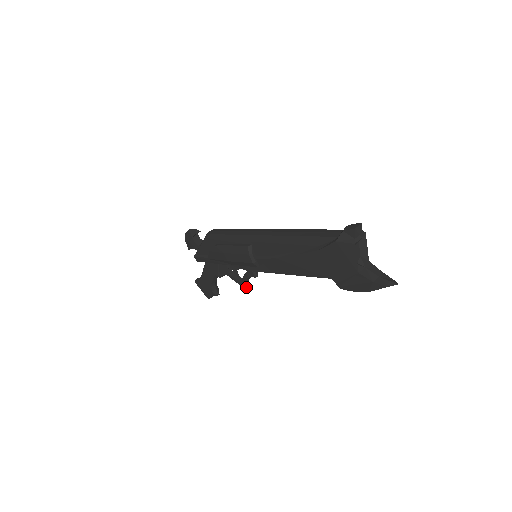
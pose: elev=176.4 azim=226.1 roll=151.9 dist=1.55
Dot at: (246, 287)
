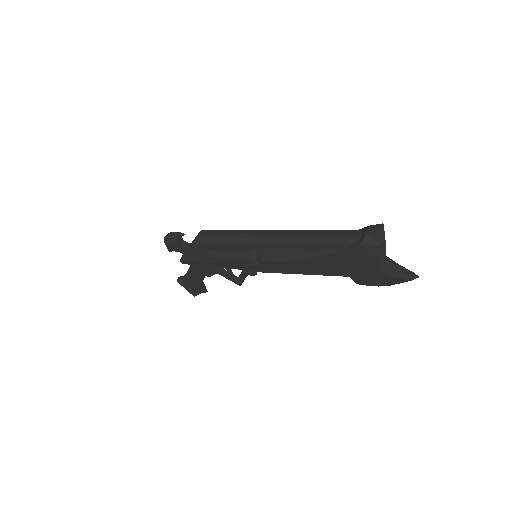
Dot at: (241, 284)
